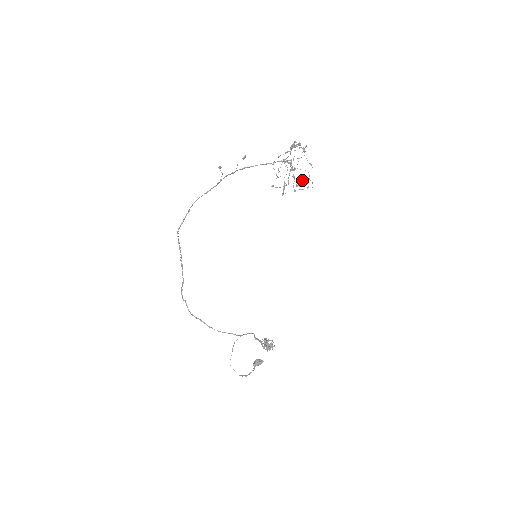
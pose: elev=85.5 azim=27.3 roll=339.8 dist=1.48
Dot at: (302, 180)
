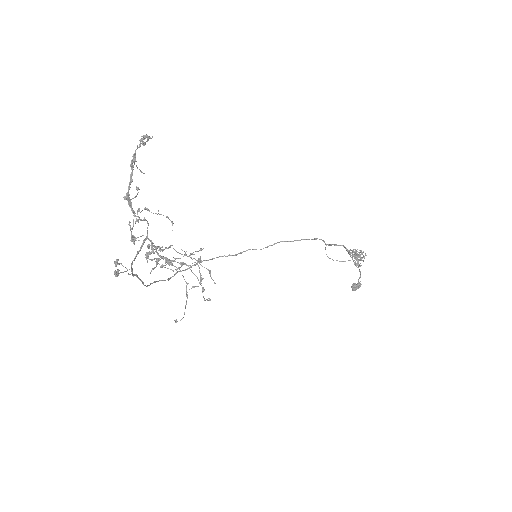
Dot at: (193, 287)
